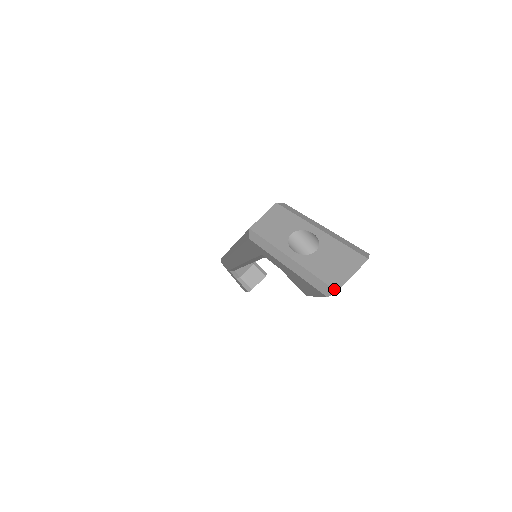
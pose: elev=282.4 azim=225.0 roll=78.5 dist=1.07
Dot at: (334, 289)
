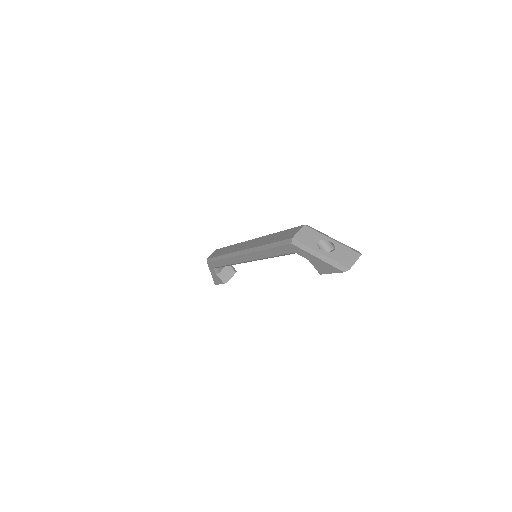
Dot at: (348, 268)
